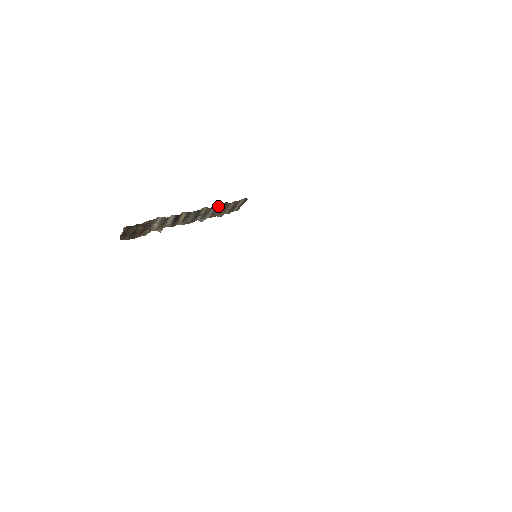
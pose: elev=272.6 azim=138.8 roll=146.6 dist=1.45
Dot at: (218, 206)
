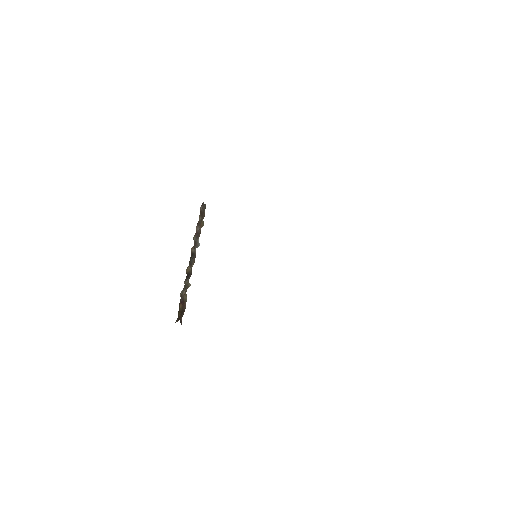
Dot at: (195, 233)
